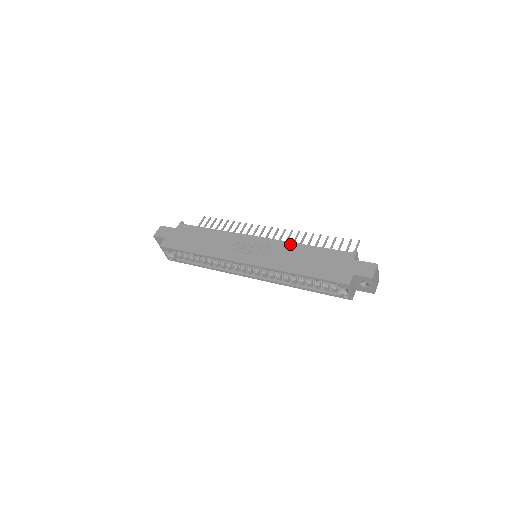
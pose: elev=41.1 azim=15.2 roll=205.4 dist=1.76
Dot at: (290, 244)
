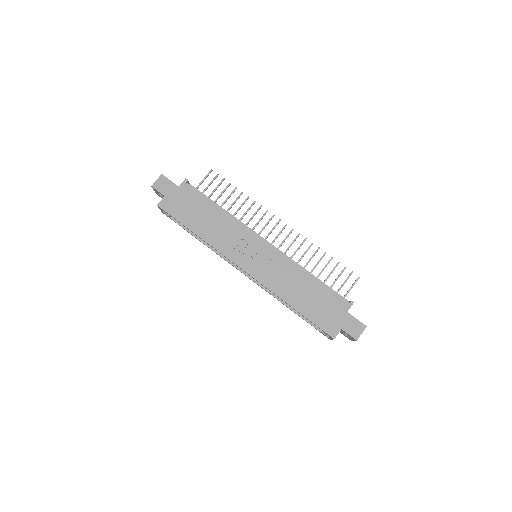
Dot at: (294, 266)
